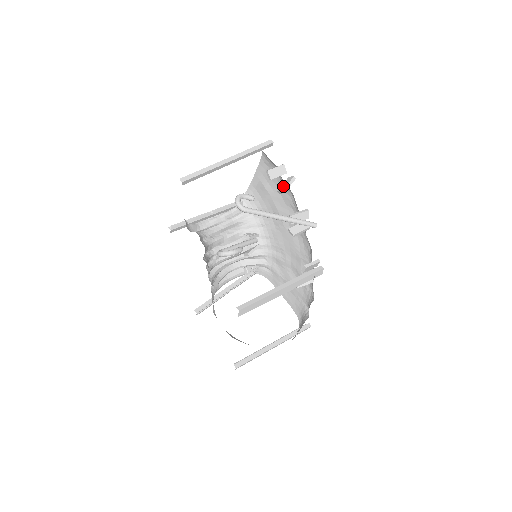
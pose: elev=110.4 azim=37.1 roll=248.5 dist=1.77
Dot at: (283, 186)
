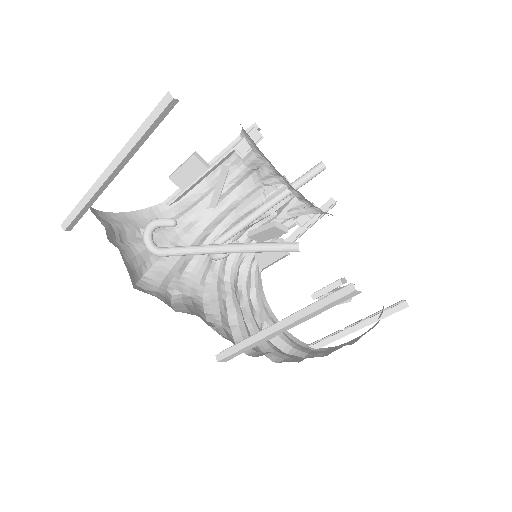
Dot at: occluded
